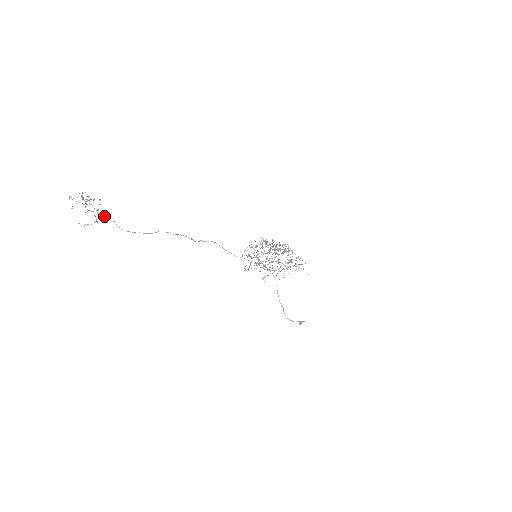
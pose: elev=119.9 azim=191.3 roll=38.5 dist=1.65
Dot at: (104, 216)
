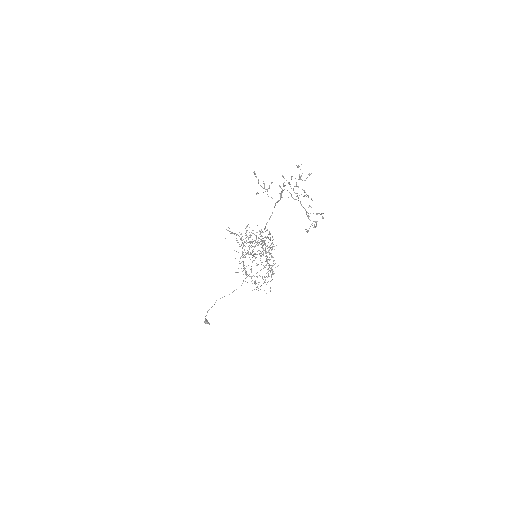
Dot at: occluded
